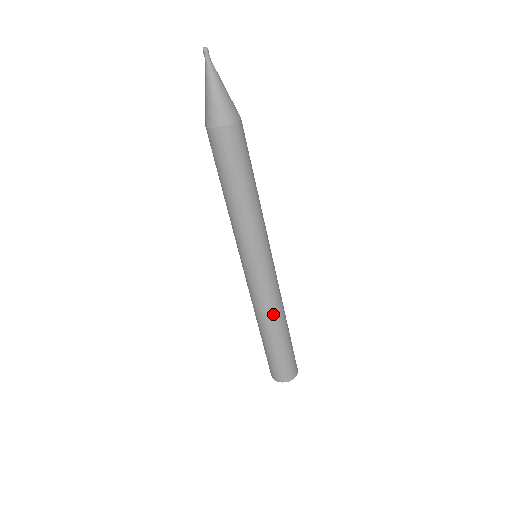
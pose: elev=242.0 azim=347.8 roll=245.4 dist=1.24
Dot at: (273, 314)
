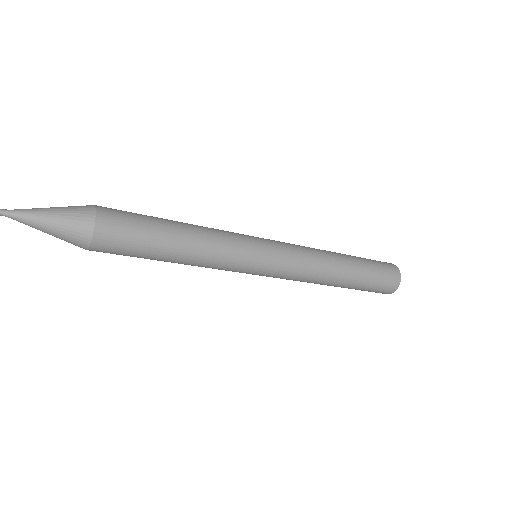
Dot at: (322, 277)
